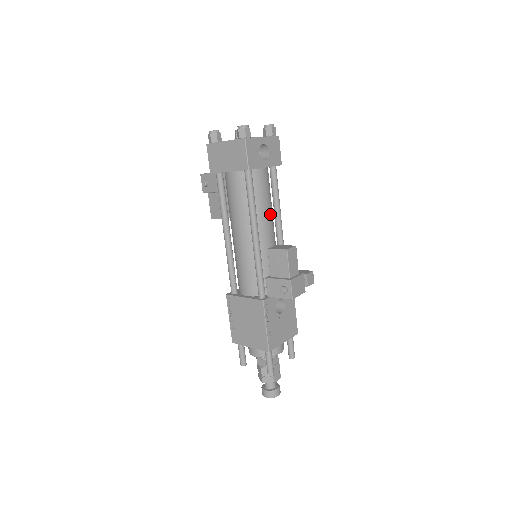
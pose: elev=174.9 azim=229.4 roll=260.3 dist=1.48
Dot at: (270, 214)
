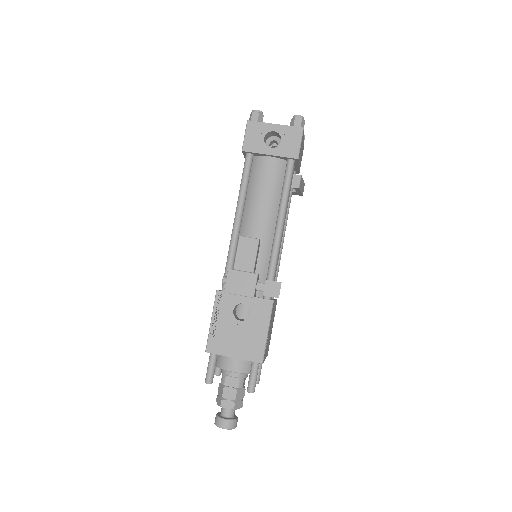
Dot at: (266, 207)
